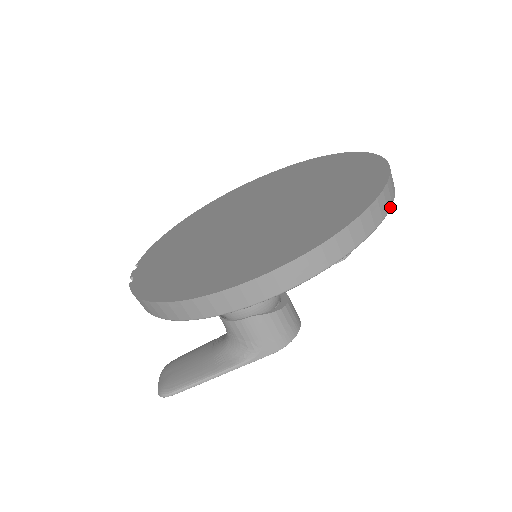
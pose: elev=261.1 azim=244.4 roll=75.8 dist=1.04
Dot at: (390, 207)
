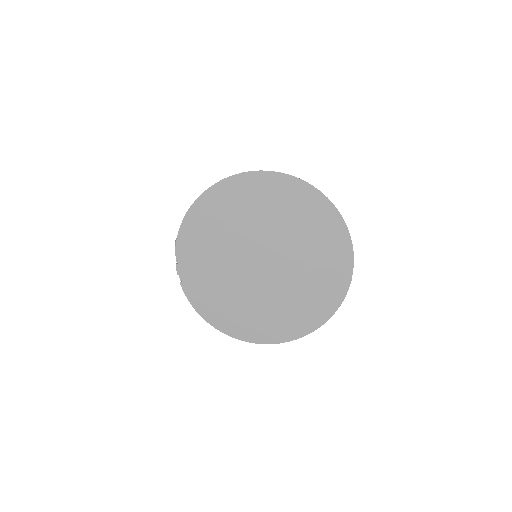
Dot at: occluded
